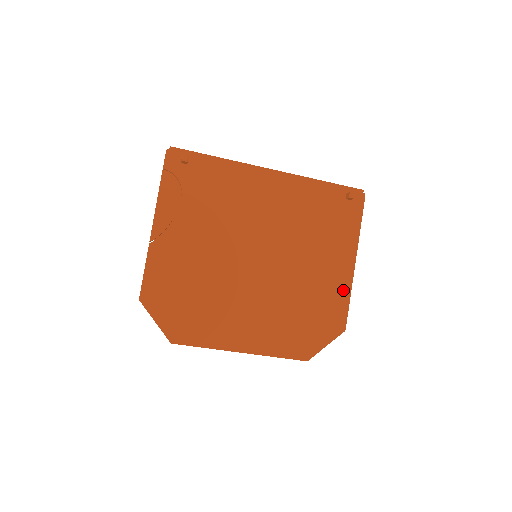
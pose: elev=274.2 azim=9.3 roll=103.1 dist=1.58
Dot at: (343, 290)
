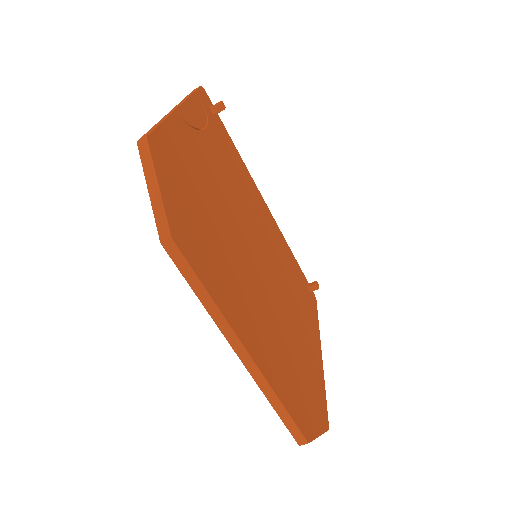
Dot at: (319, 374)
